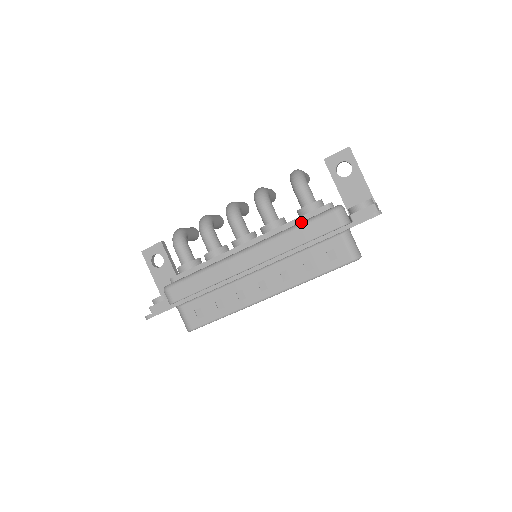
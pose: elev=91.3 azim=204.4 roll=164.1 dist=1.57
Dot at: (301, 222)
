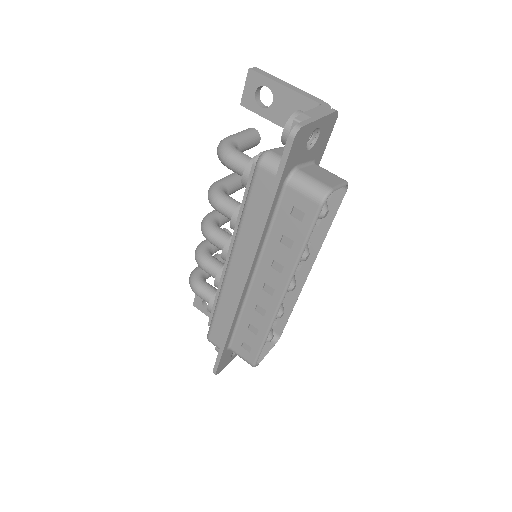
Dot at: (245, 201)
